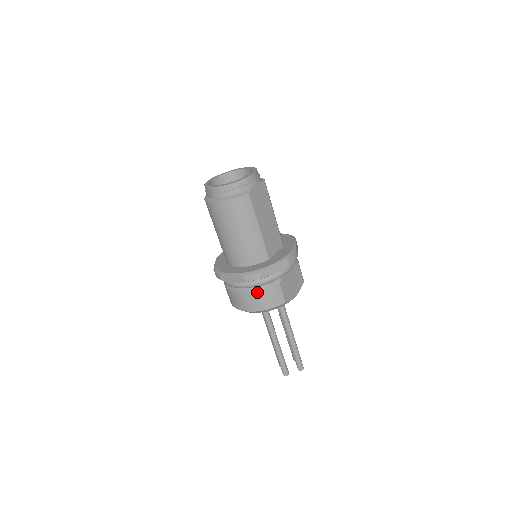
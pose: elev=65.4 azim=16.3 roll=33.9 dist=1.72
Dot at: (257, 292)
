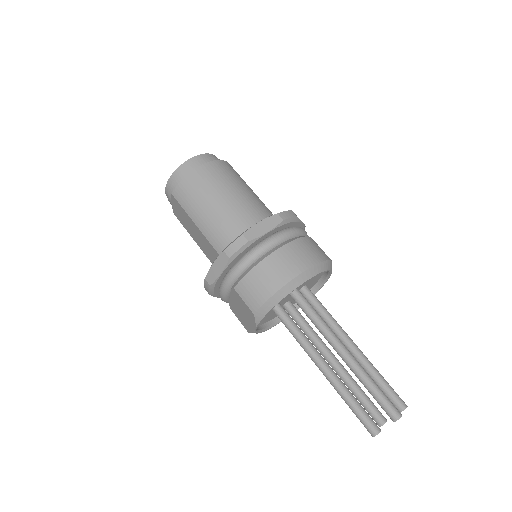
Dot at: (300, 239)
